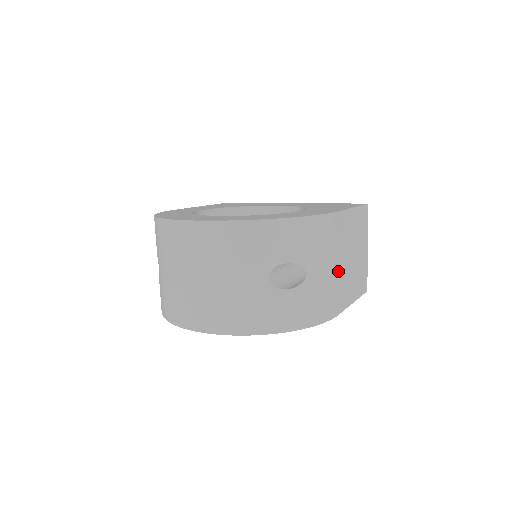
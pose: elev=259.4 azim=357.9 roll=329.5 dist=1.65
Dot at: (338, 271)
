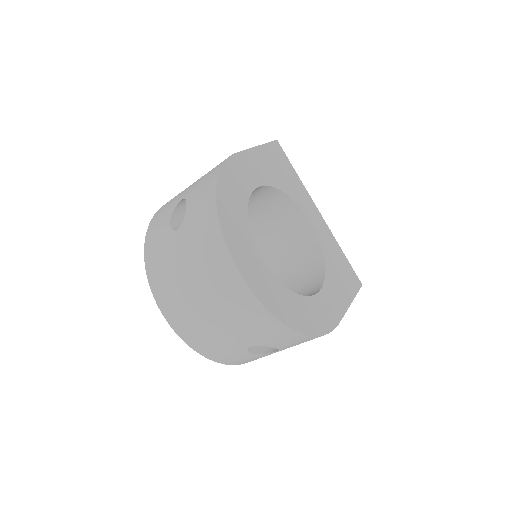
Dot at: occluded
